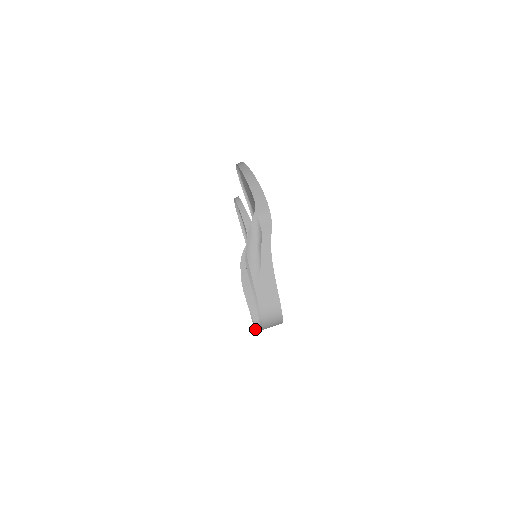
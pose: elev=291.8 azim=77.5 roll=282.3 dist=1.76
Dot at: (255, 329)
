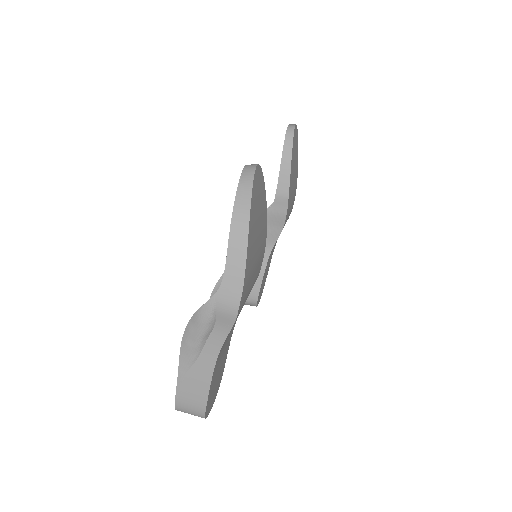
Dot at: occluded
